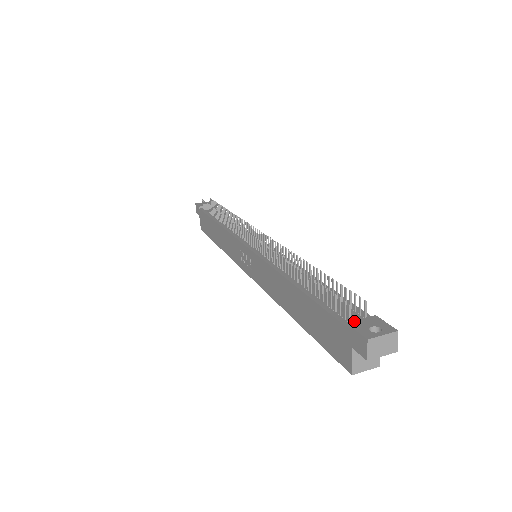
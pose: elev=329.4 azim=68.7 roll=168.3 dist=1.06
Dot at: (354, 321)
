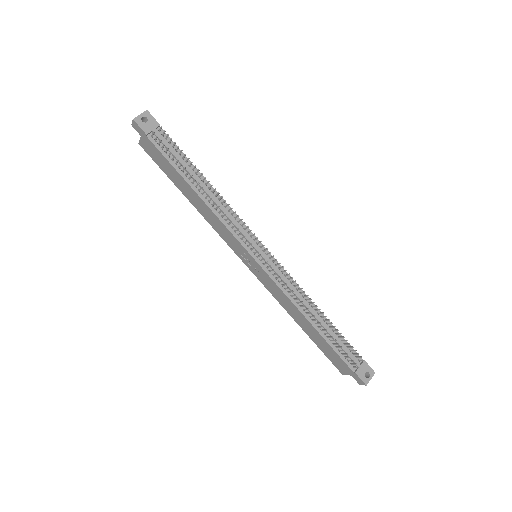
Dot at: (358, 370)
